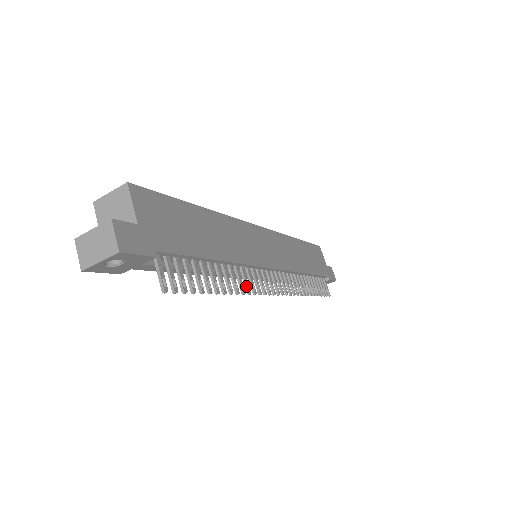
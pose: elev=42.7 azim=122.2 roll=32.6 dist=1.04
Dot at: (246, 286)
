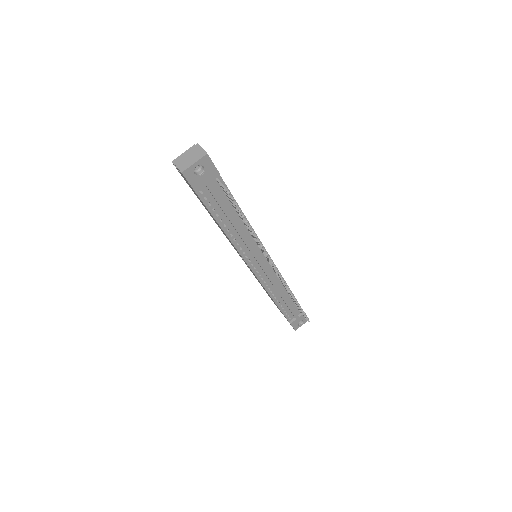
Dot at: occluded
